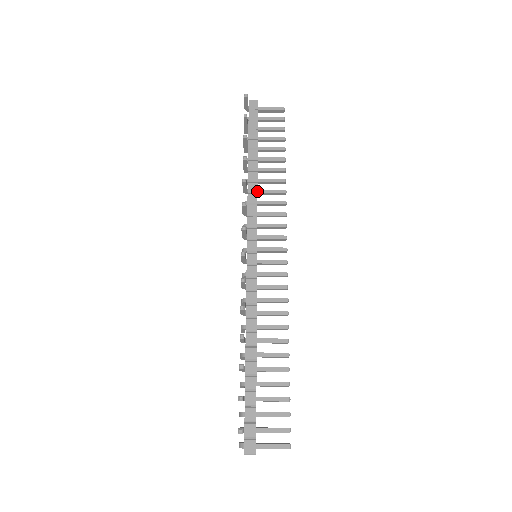
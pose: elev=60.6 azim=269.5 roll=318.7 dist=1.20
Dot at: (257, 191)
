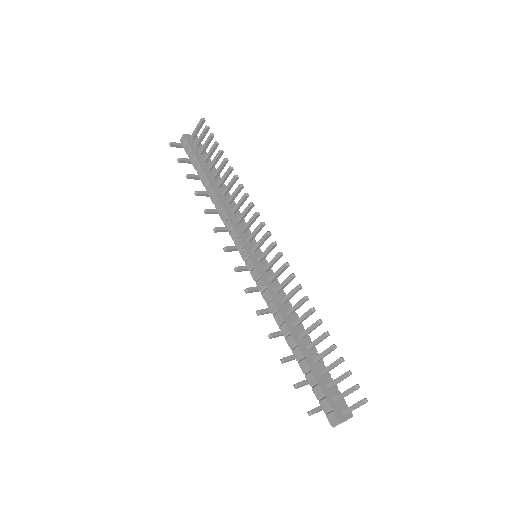
Dot at: (222, 207)
